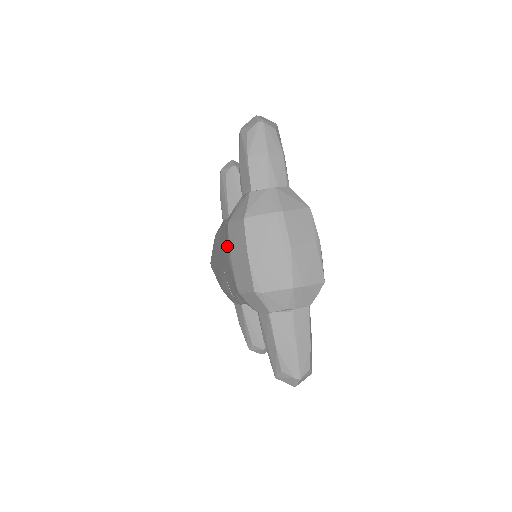
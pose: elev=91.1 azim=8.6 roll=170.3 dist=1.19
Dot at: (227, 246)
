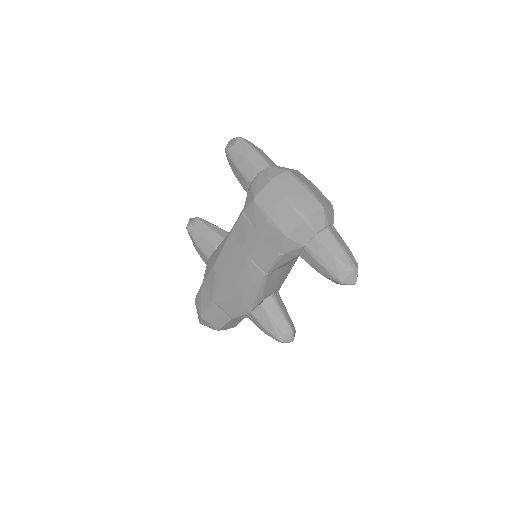
Dot at: (259, 217)
